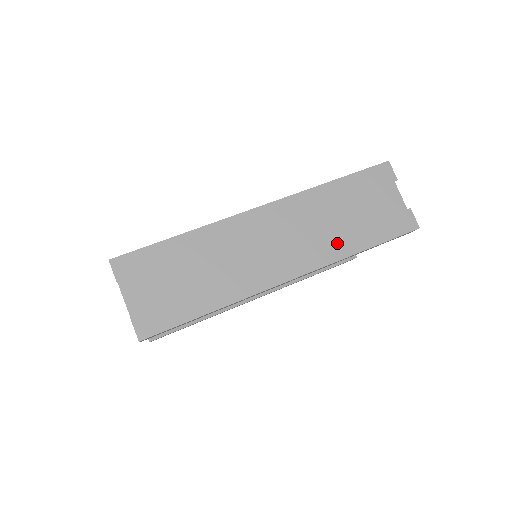
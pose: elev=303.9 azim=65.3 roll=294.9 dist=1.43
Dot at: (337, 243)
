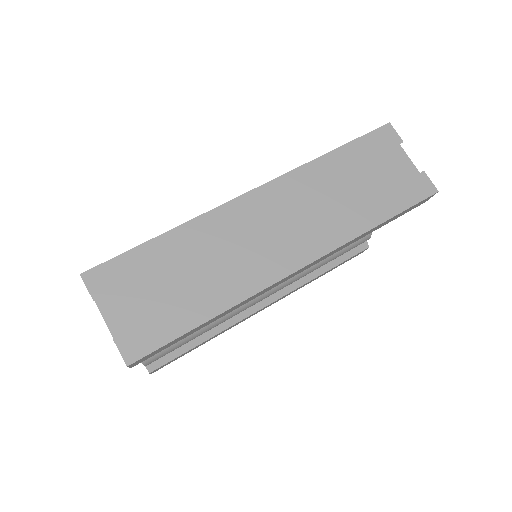
Dot at: (346, 220)
